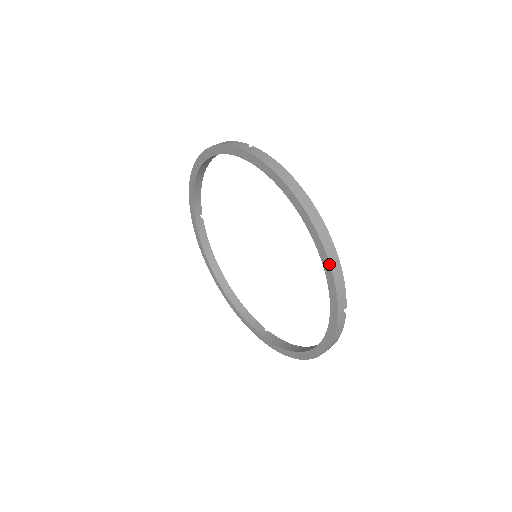
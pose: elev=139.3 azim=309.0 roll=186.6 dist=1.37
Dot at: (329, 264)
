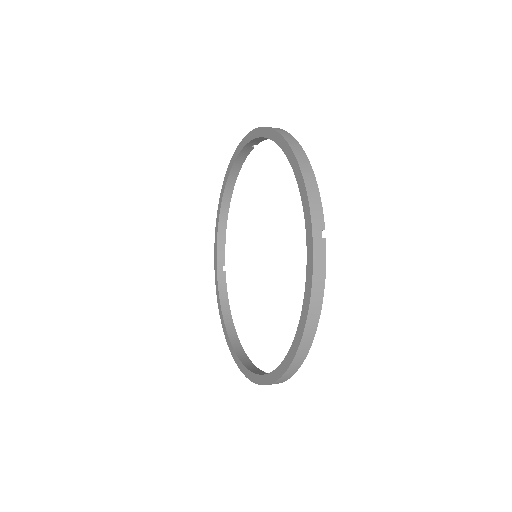
Dot at: (300, 171)
